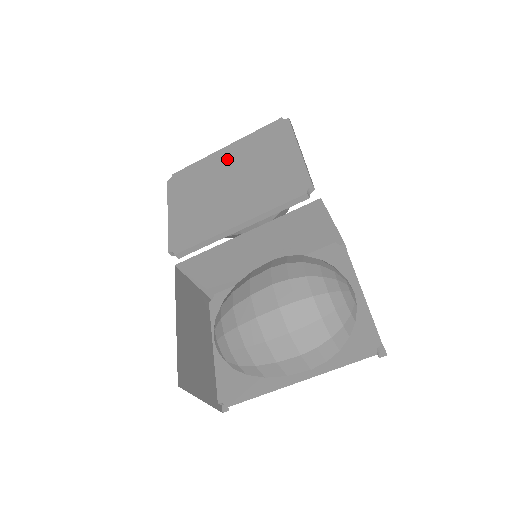
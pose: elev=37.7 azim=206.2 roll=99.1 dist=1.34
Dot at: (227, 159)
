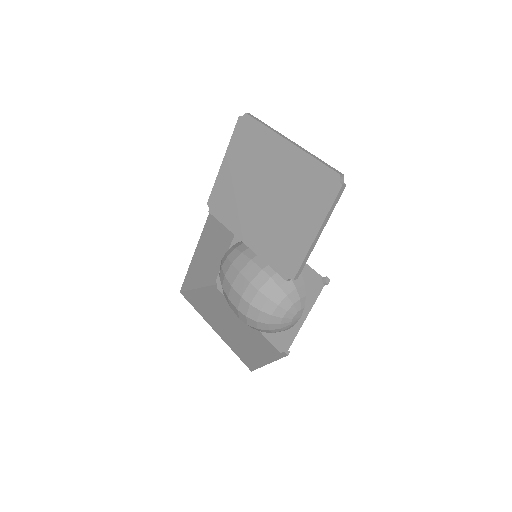
Dot at: (280, 162)
